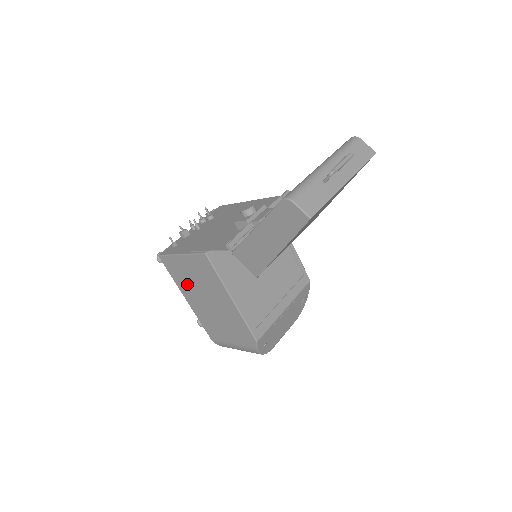
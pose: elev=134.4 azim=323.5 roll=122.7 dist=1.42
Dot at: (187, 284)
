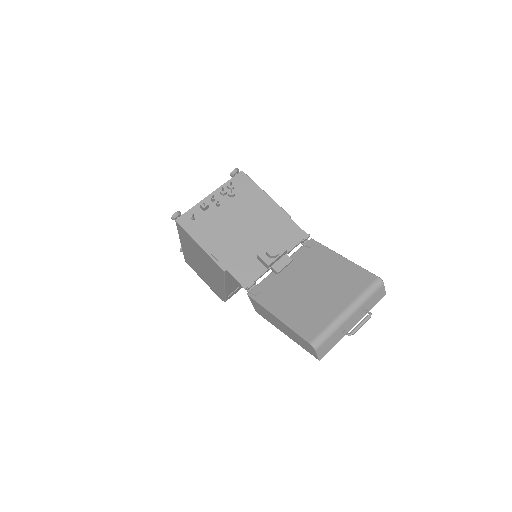
Dot at: (190, 247)
